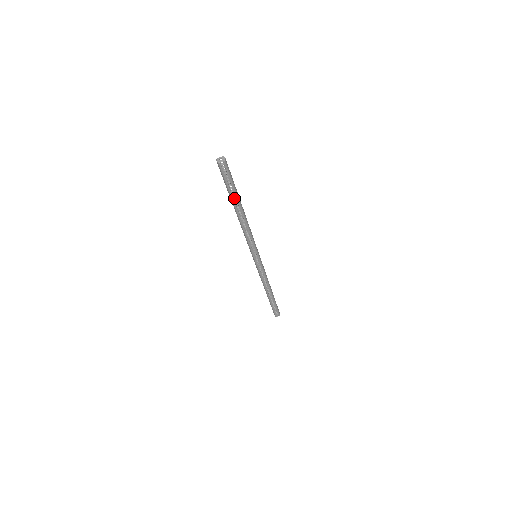
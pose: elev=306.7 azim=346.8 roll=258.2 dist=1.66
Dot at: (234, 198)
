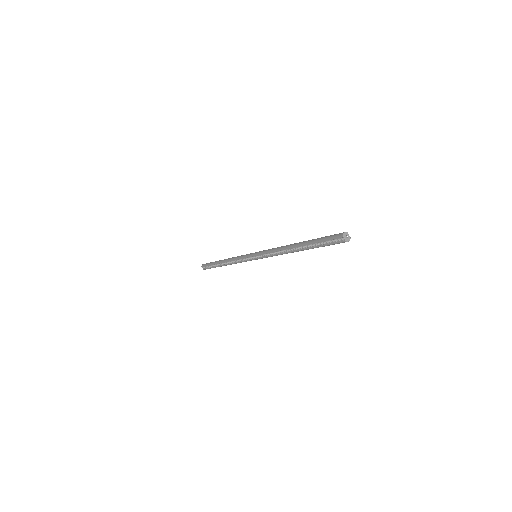
Dot at: (310, 244)
